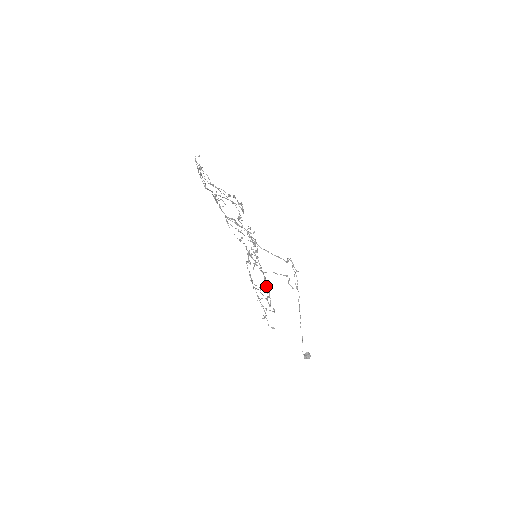
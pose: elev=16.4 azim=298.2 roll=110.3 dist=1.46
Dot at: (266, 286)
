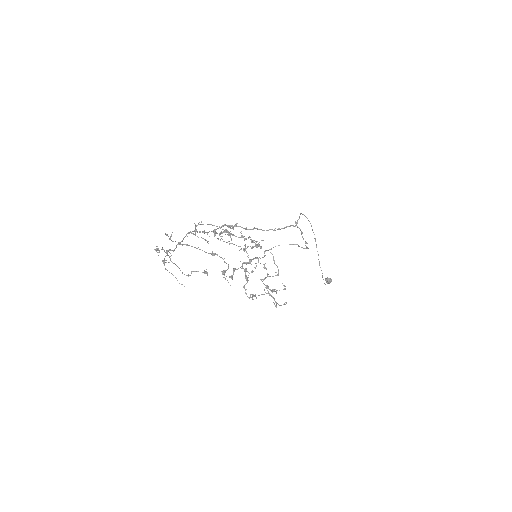
Dot at: (274, 262)
